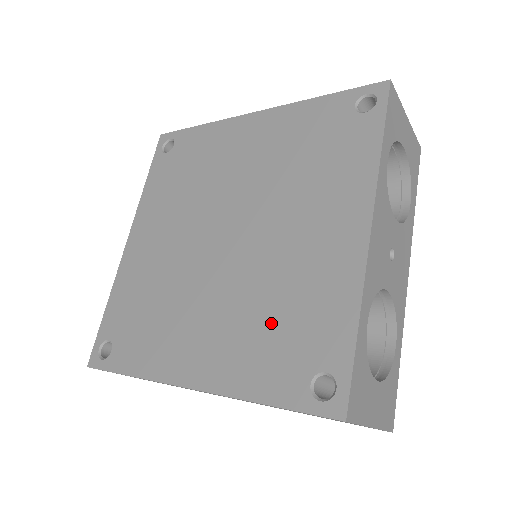
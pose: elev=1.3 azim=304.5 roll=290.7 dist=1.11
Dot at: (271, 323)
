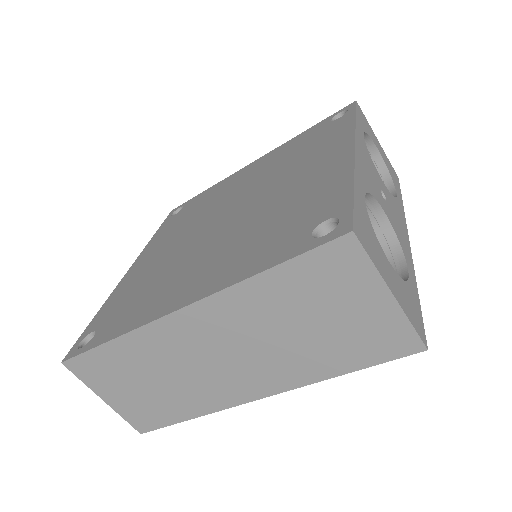
Dot at: (269, 228)
